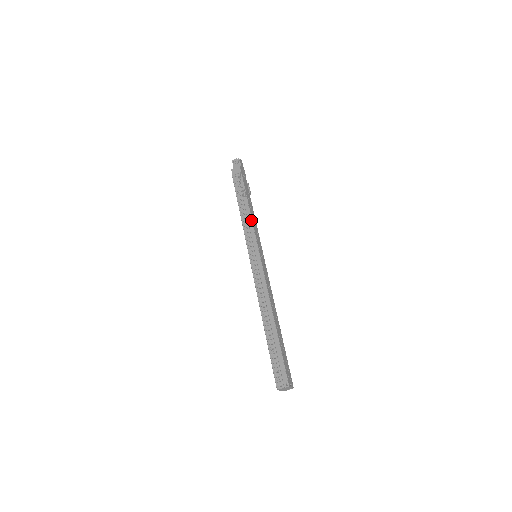
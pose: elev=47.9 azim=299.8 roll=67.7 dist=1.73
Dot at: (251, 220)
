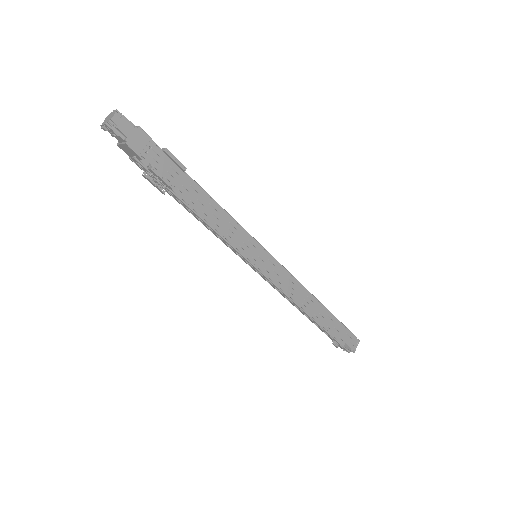
Dot at: occluded
